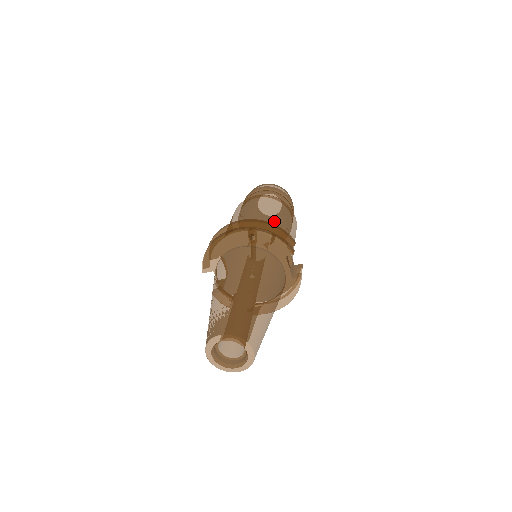
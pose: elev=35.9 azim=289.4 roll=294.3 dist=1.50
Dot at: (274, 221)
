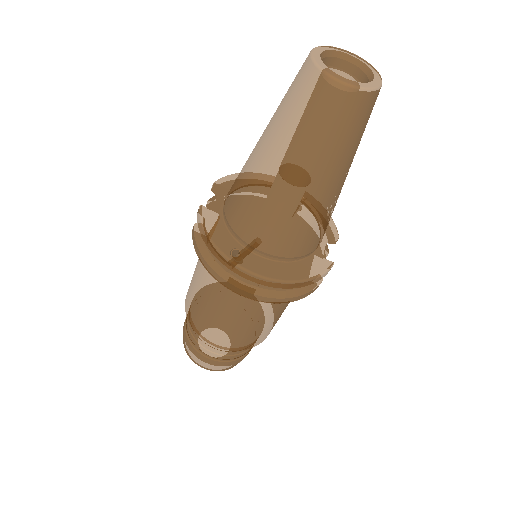
Dot at: occluded
